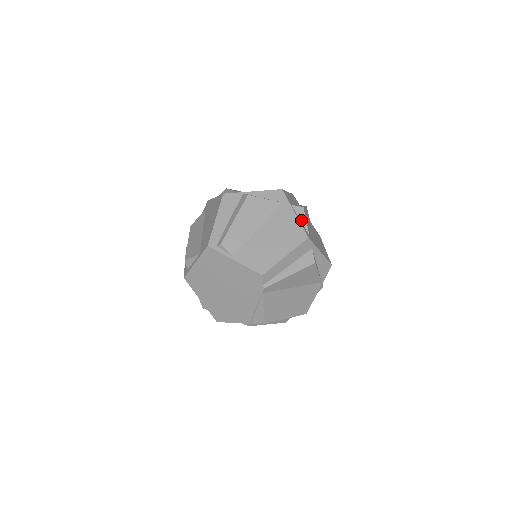
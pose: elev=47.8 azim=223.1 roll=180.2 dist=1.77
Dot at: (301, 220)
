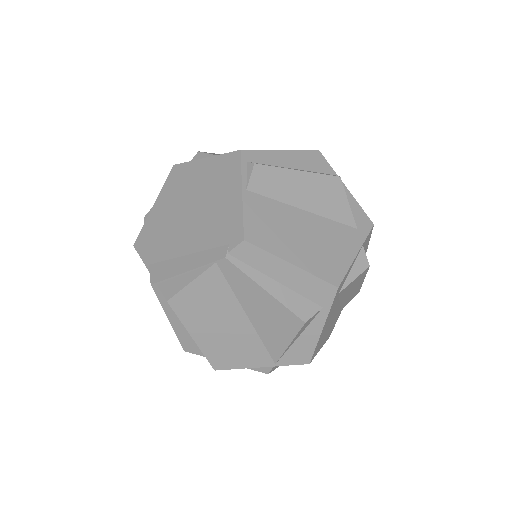
Dot at: (352, 270)
